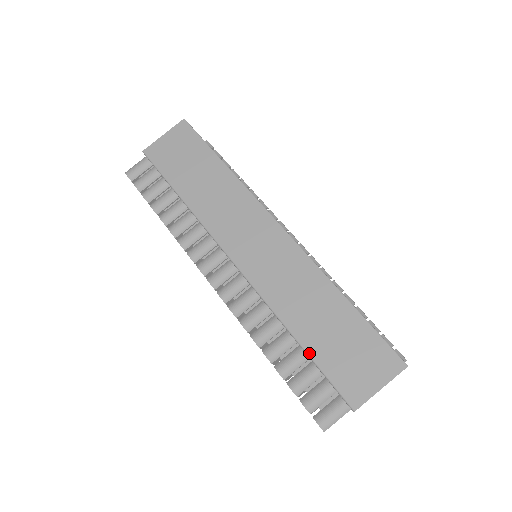
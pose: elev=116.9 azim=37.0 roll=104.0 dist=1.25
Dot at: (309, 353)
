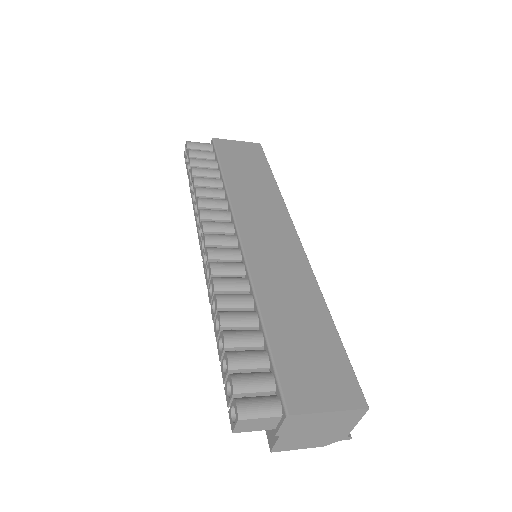
Dot at: (269, 337)
